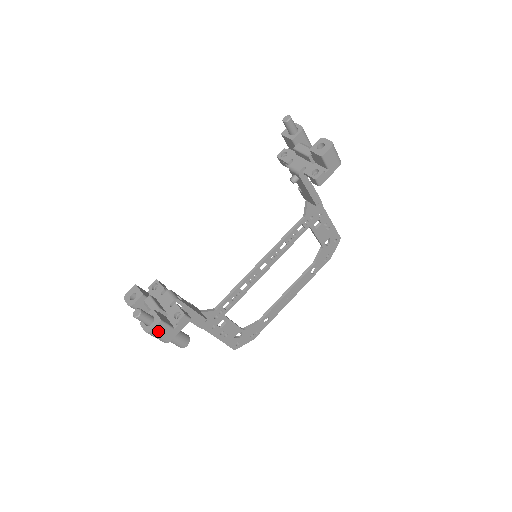
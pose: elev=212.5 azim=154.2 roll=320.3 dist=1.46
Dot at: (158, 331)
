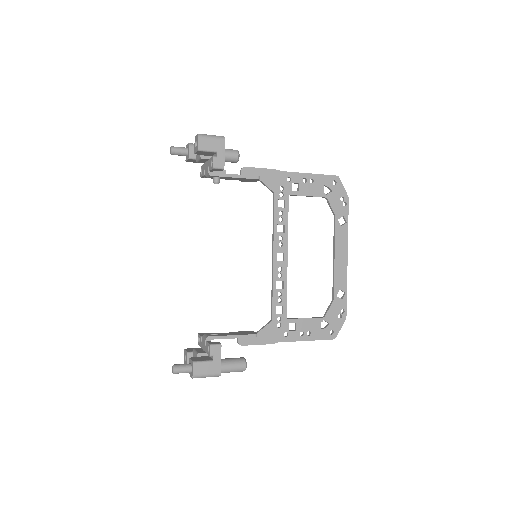
Dot at: (200, 371)
